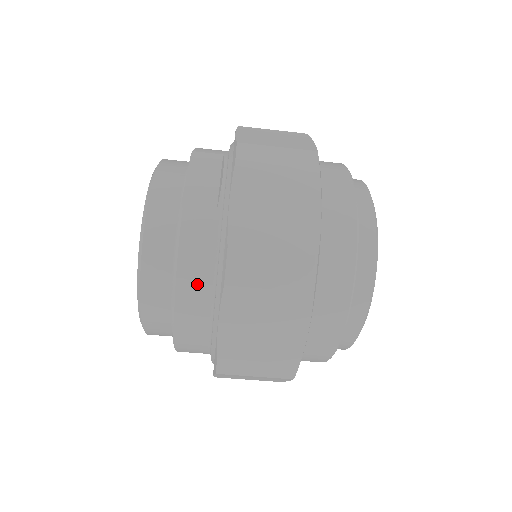
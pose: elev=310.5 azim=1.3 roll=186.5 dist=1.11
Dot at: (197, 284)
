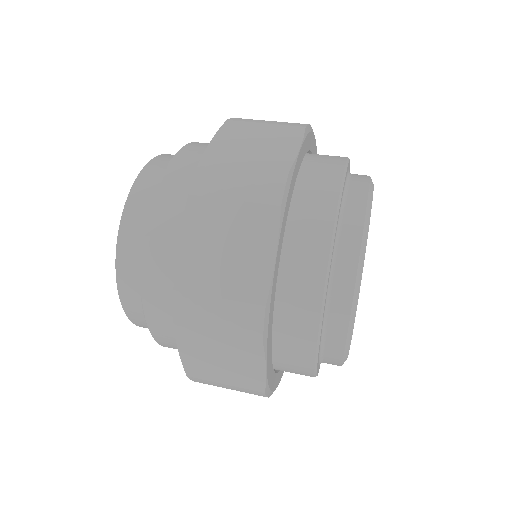
Dot at: (162, 310)
